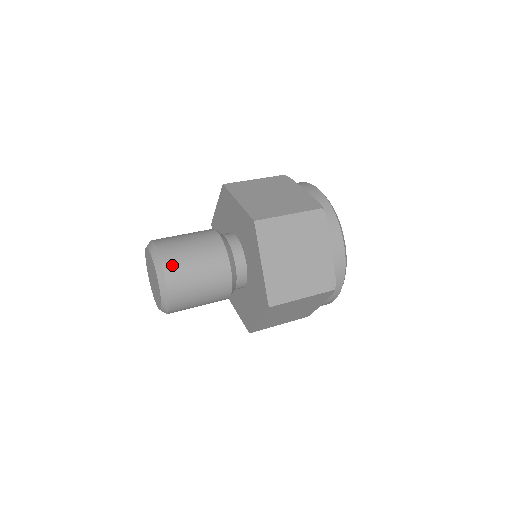
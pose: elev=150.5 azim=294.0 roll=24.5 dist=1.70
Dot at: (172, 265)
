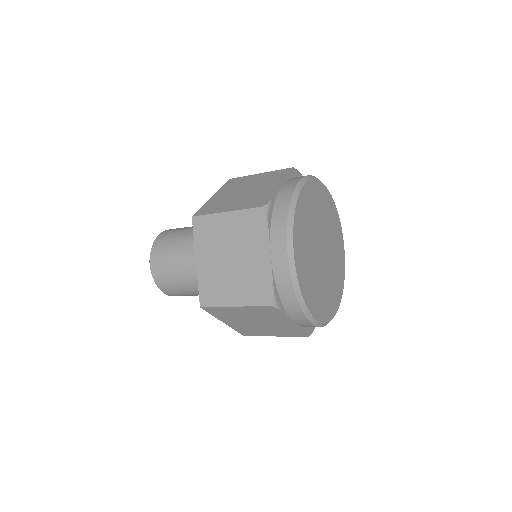
Dot at: (173, 229)
